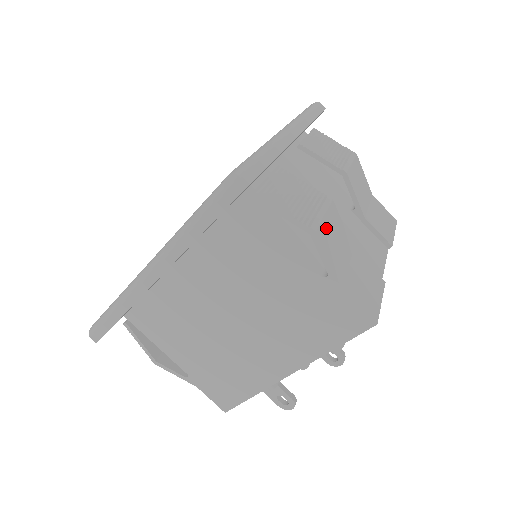
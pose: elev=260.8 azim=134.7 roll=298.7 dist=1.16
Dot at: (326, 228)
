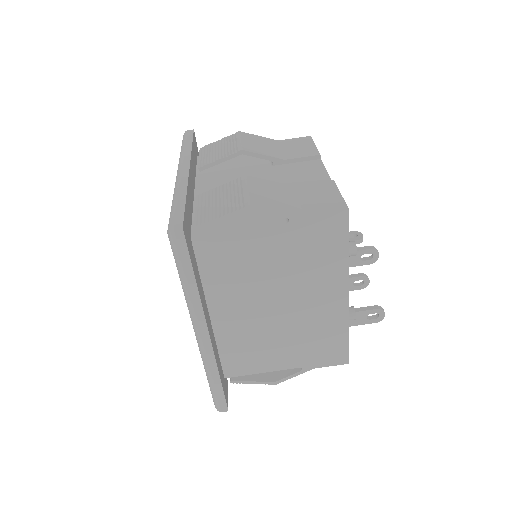
Dot at: (257, 196)
